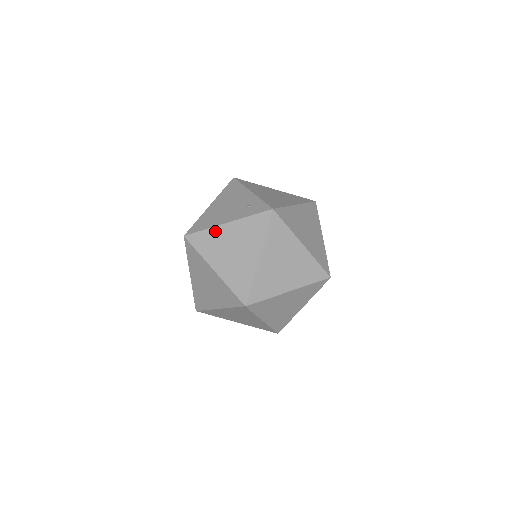
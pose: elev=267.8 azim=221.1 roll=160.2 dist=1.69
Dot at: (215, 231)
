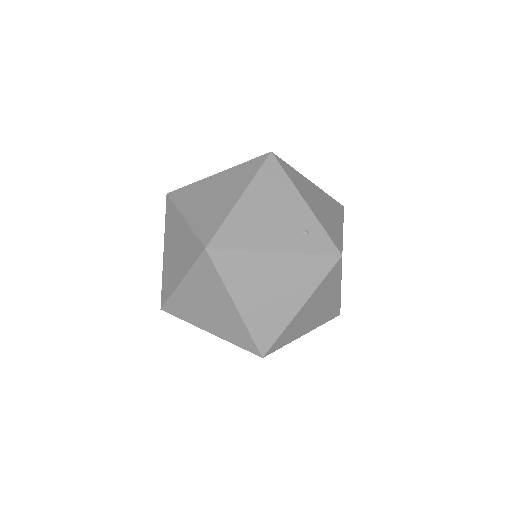
Dot at: (255, 257)
